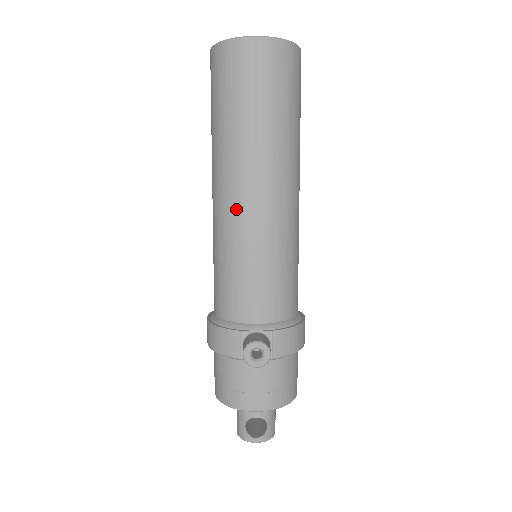
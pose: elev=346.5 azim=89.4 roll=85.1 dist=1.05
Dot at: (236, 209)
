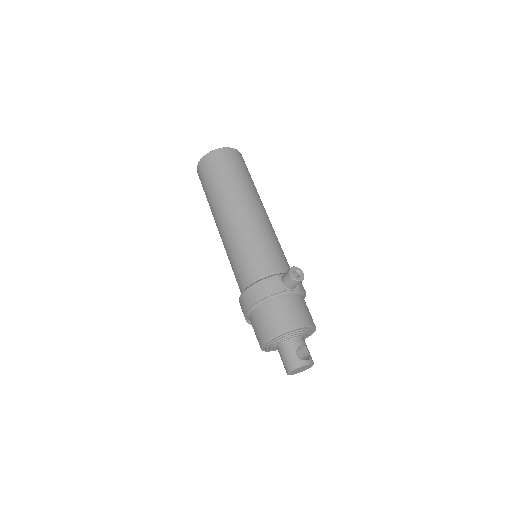
Dot at: (247, 217)
